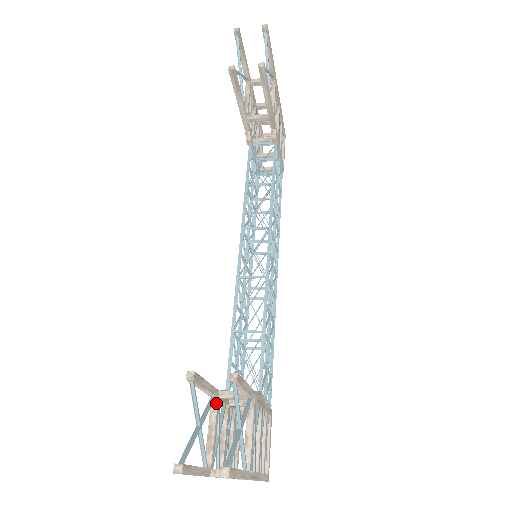
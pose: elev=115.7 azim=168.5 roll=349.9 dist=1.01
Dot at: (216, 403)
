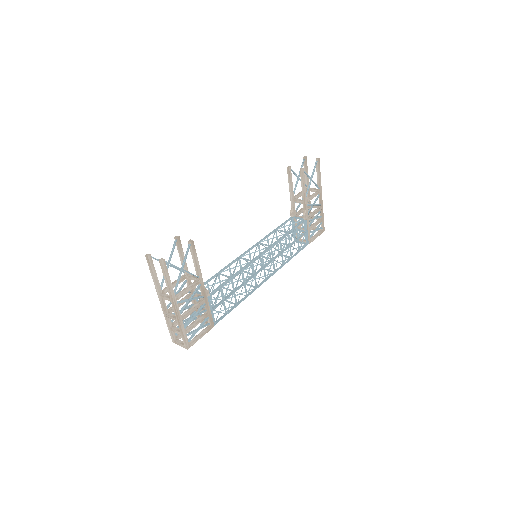
Dot at: (184, 276)
